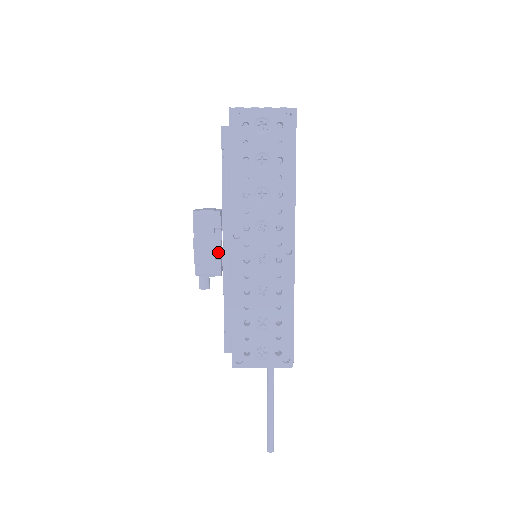
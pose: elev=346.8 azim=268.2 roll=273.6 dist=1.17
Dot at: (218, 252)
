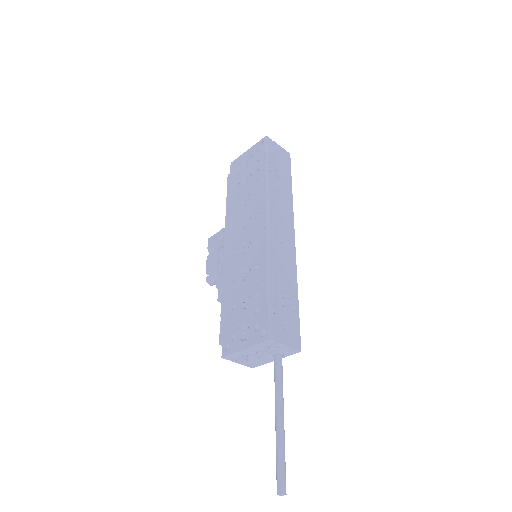
Dot at: (222, 259)
